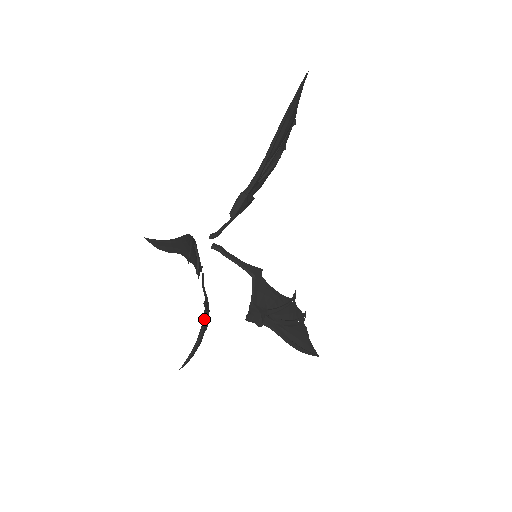
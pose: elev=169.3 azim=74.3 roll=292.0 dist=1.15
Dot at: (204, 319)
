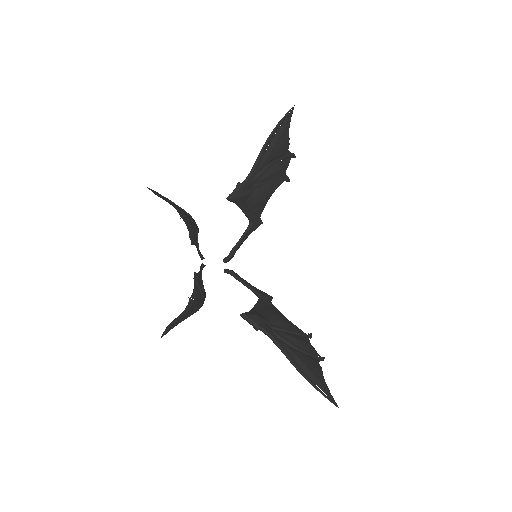
Dot at: (198, 305)
